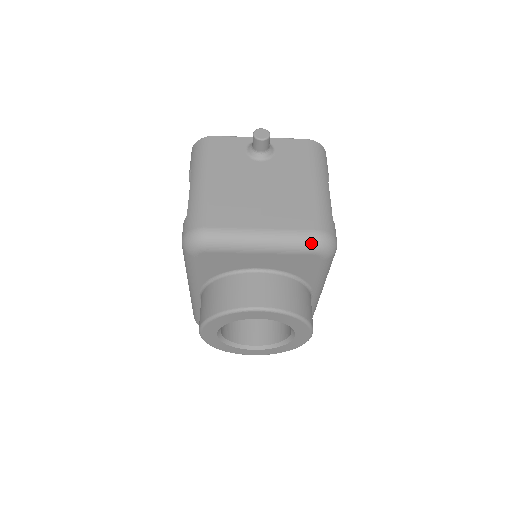
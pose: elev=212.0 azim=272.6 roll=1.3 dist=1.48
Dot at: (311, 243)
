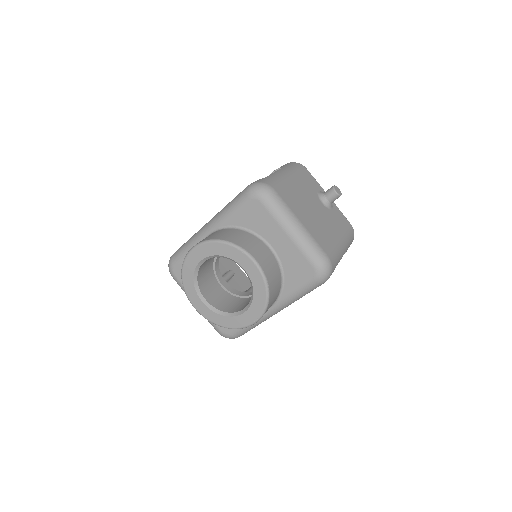
Dot at: (320, 259)
